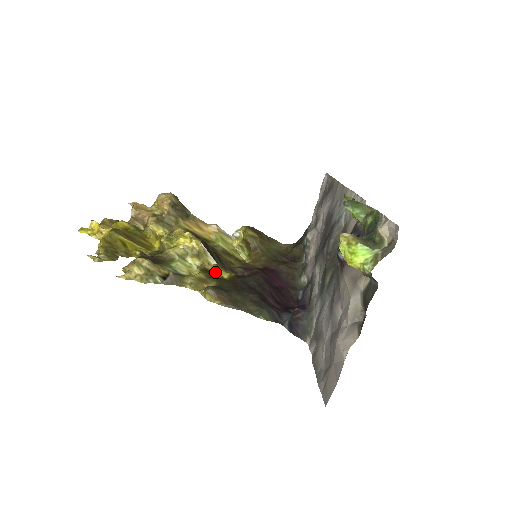
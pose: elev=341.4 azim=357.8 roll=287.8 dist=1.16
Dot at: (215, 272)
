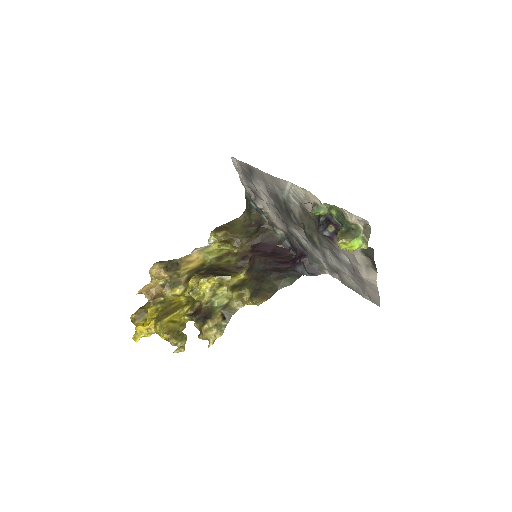
Dot at: (237, 282)
